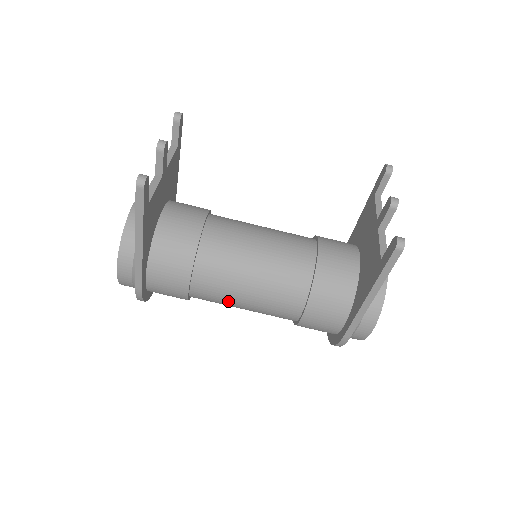
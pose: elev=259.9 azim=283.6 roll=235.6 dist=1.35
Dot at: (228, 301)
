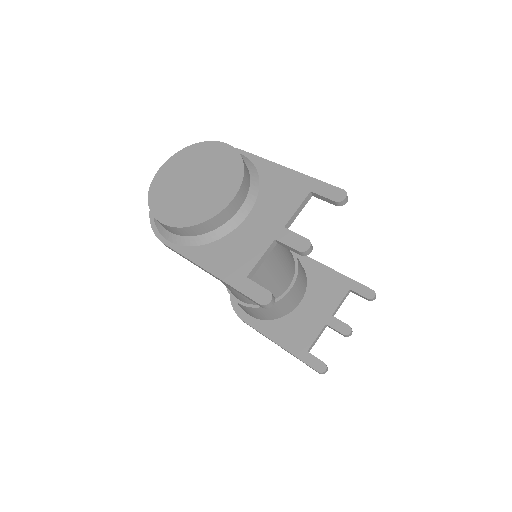
Dot at: occluded
